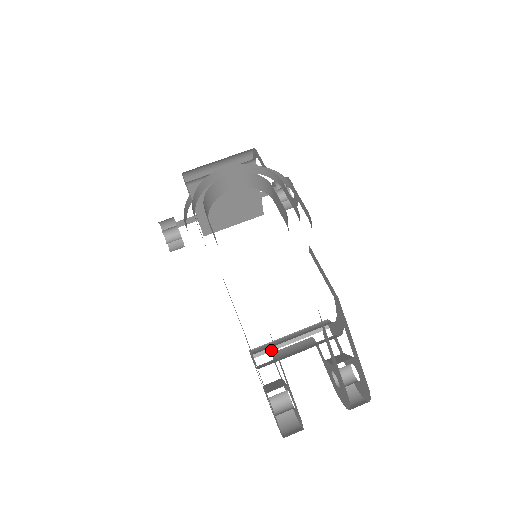
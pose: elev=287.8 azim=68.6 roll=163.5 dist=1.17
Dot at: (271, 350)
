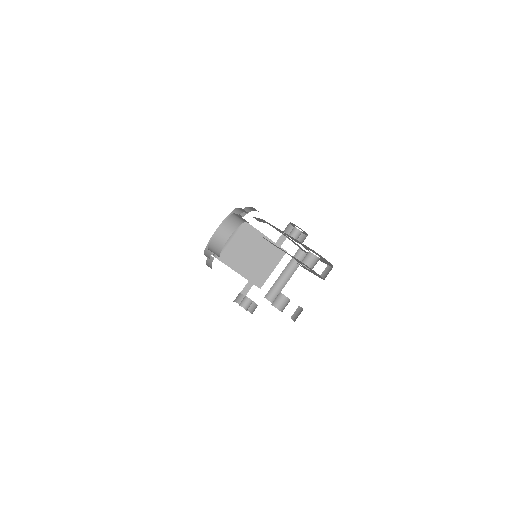
Dot at: occluded
